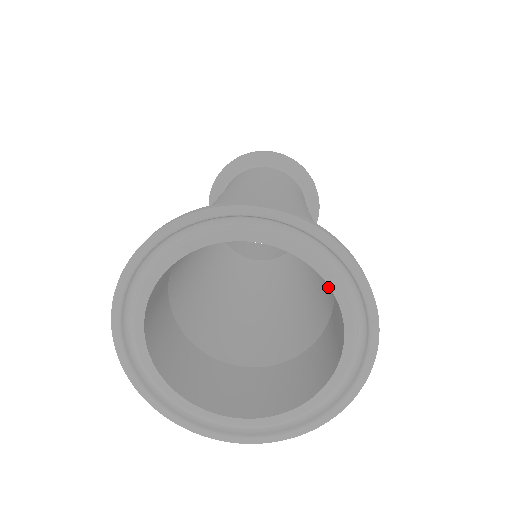
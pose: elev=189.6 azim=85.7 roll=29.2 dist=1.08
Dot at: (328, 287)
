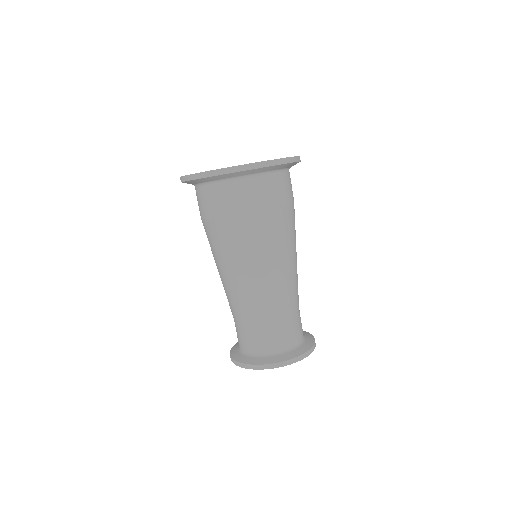
Dot at: occluded
